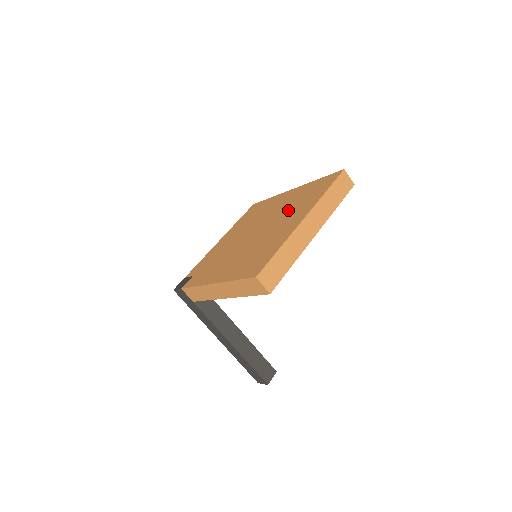
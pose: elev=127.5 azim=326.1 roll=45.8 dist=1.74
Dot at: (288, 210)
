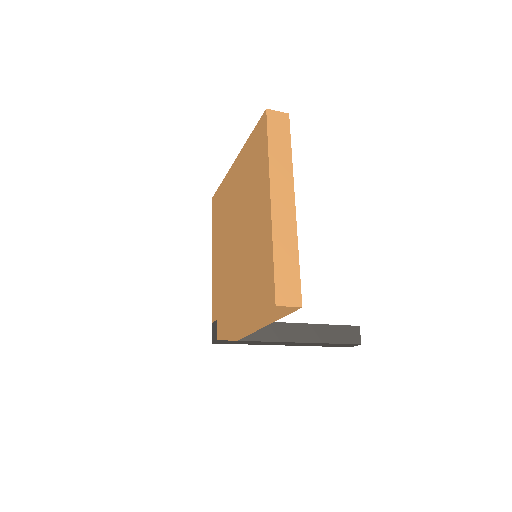
Dot at: (248, 194)
